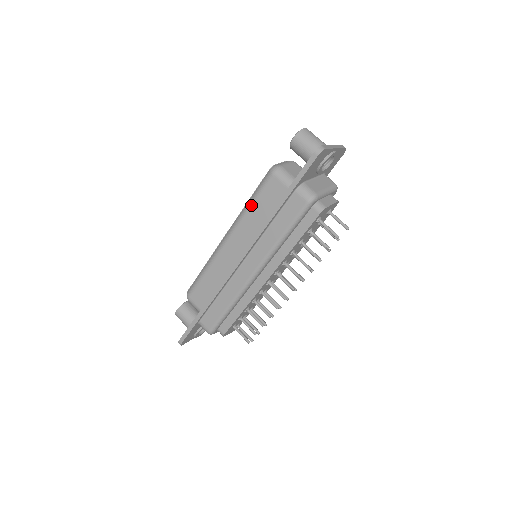
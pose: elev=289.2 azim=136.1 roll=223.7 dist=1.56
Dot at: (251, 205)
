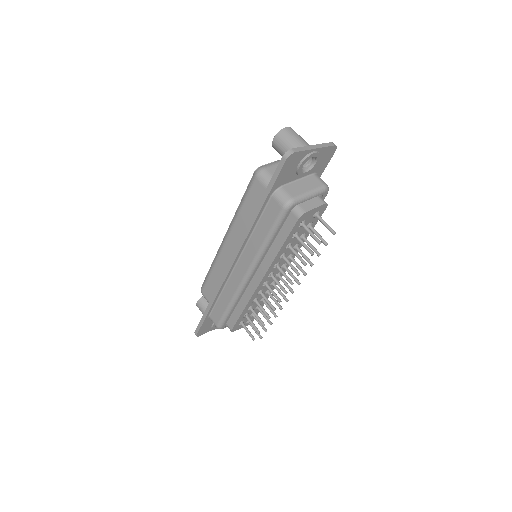
Dot at: (241, 207)
